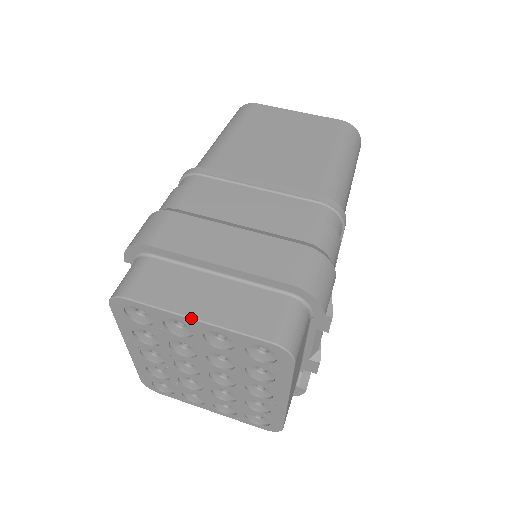
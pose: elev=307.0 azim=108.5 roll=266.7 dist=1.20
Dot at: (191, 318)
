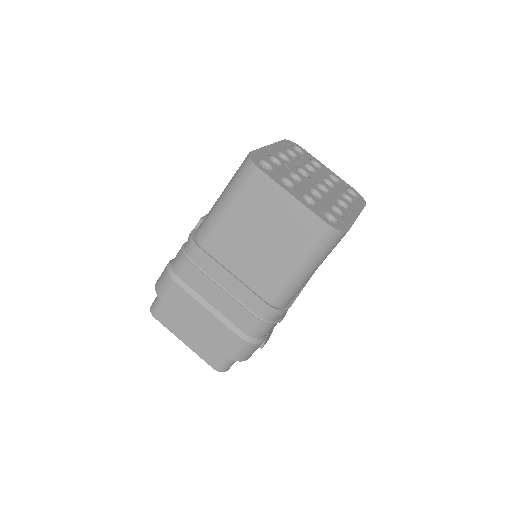
Dot at: occluded
